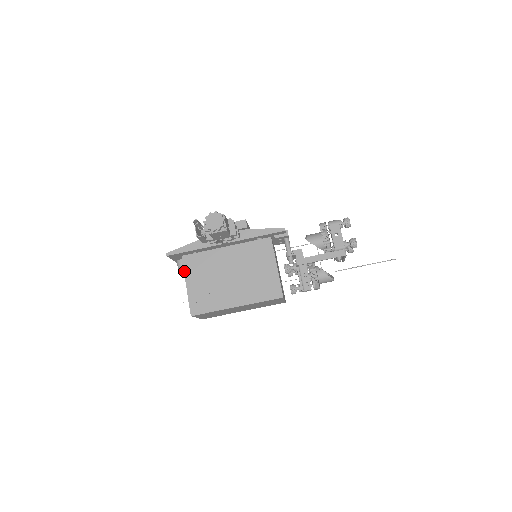
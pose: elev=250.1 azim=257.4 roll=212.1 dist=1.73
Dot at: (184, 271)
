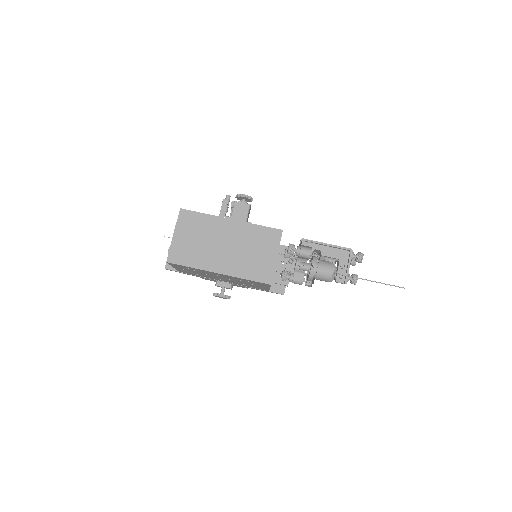
Dot at: occluded
